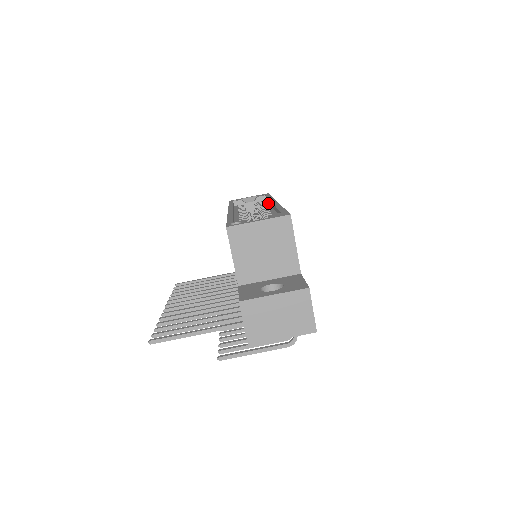
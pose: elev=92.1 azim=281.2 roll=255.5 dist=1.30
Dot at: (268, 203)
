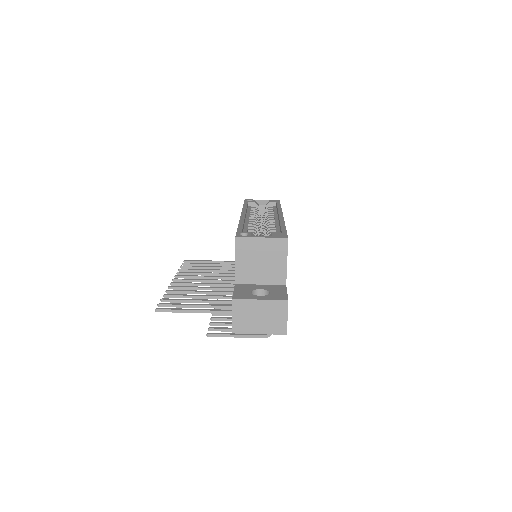
Dot at: (276, 212)
